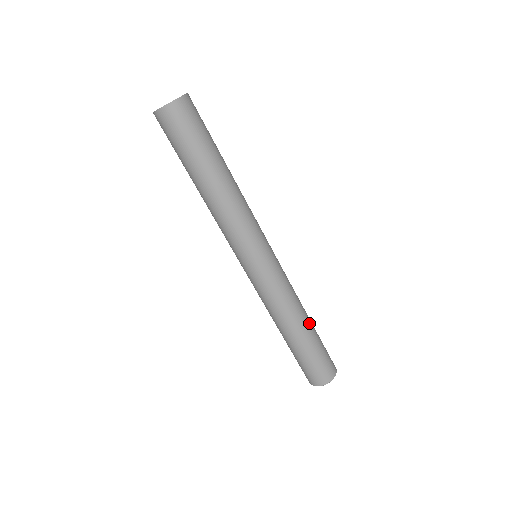
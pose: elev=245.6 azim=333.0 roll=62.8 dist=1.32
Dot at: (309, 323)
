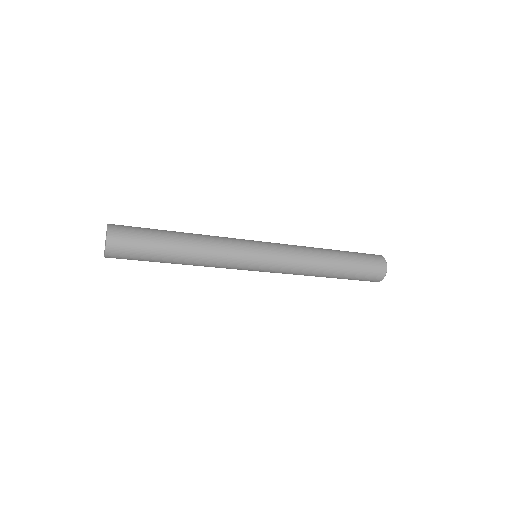
Dot at: (334, 259)
